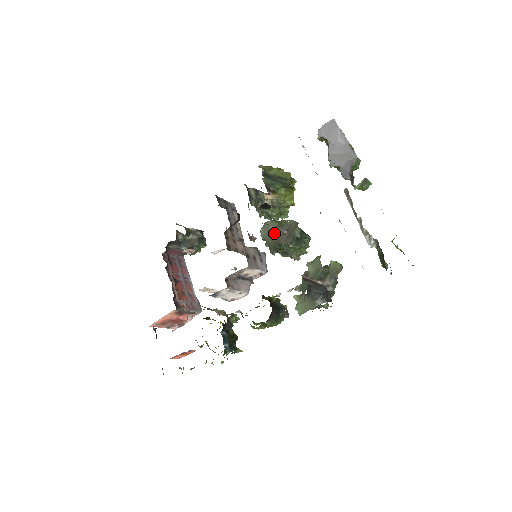
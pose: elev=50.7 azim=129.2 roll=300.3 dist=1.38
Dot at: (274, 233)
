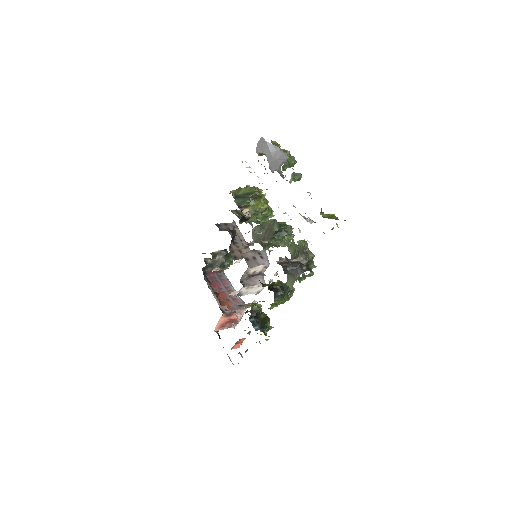
Dot at: (259, 235)
